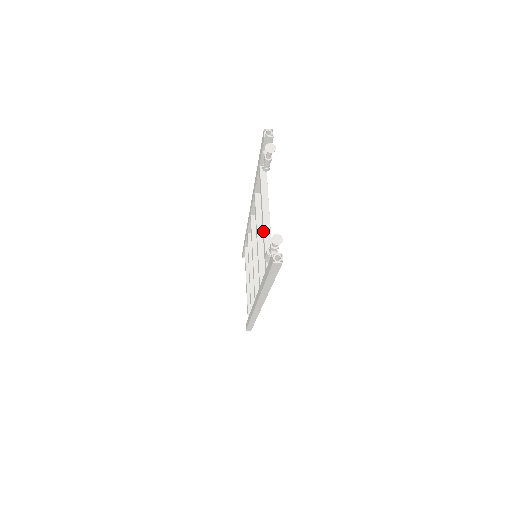
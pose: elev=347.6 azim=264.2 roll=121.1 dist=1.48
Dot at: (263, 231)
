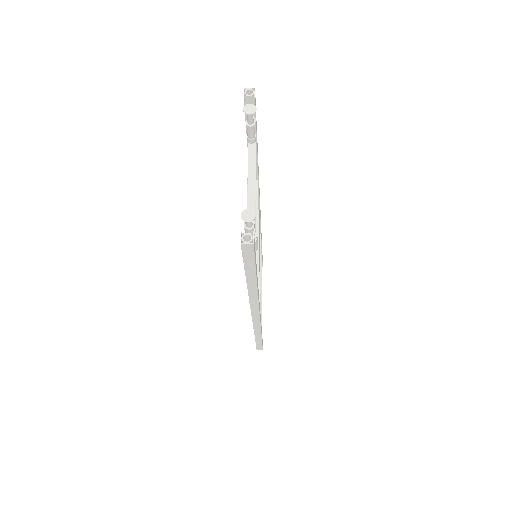
Dot at: occluded
